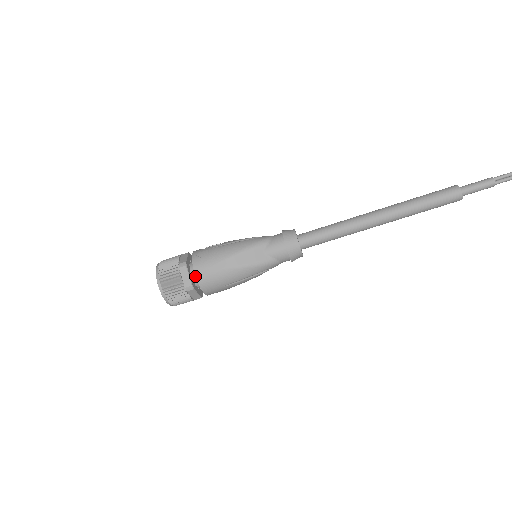
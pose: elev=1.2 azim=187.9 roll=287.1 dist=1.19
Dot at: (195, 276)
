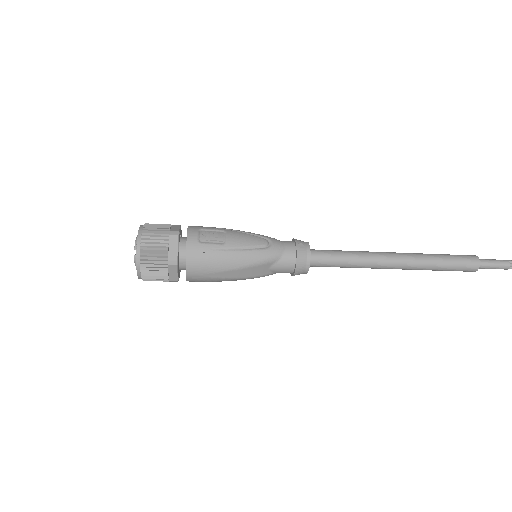
Dot at: (182, 267)
